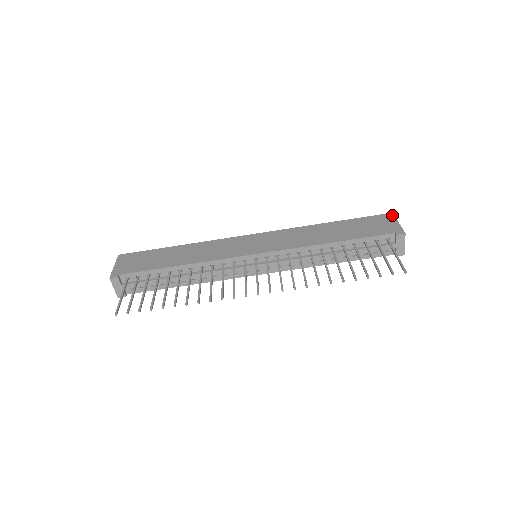
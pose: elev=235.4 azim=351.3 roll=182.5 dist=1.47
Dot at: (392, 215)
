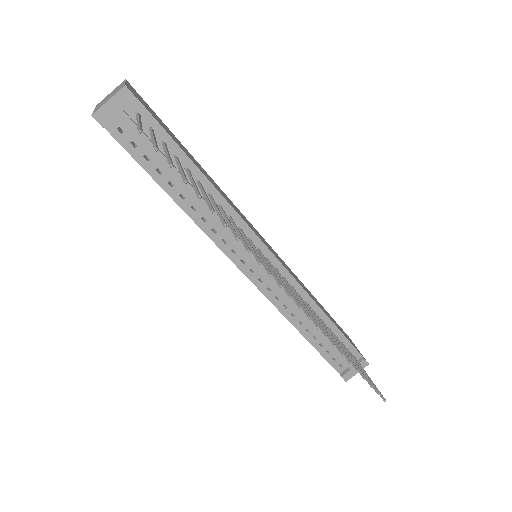
Dot at: occluded
